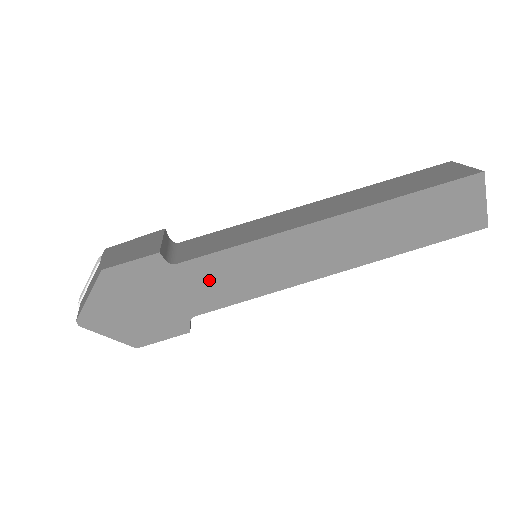
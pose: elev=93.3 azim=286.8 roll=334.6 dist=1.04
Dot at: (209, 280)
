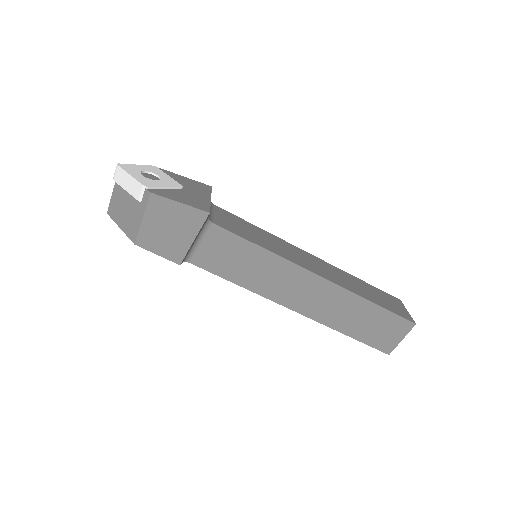
Dot at: occluded
